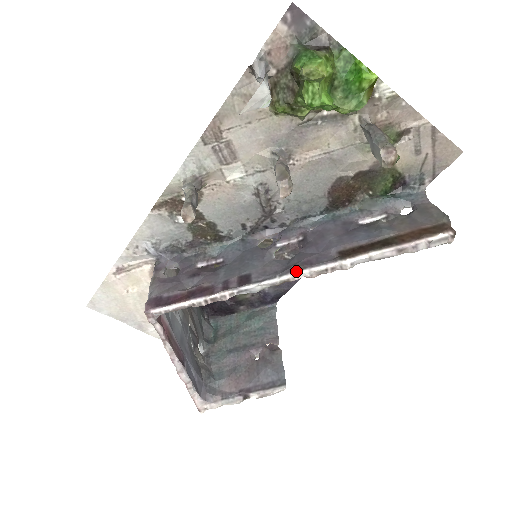
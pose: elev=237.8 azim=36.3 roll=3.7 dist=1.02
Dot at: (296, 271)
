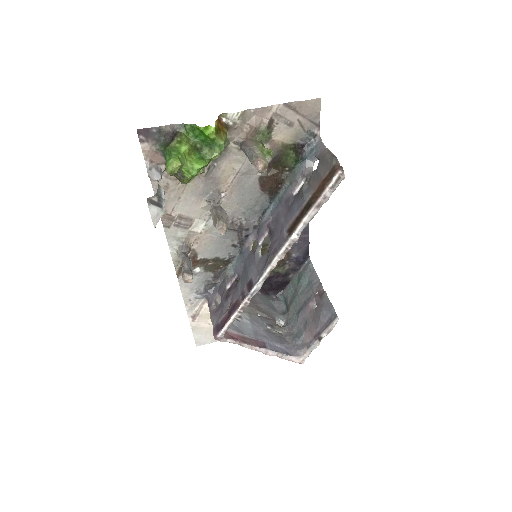
Dot at: (271, 262)
